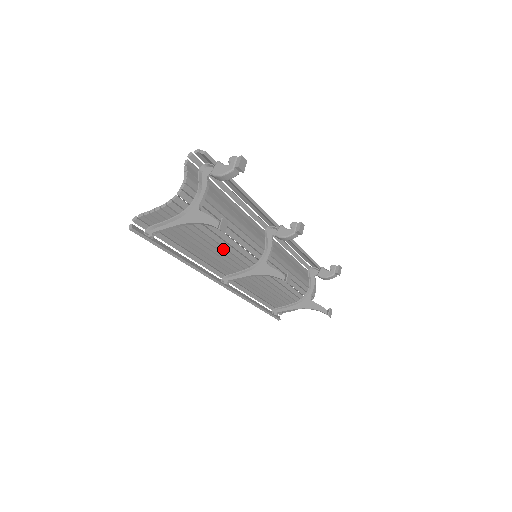
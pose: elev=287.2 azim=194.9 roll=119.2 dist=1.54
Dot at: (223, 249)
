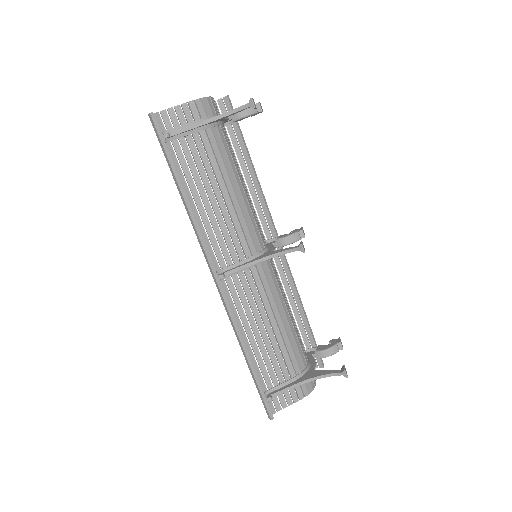
Dot at: (230, 203)
